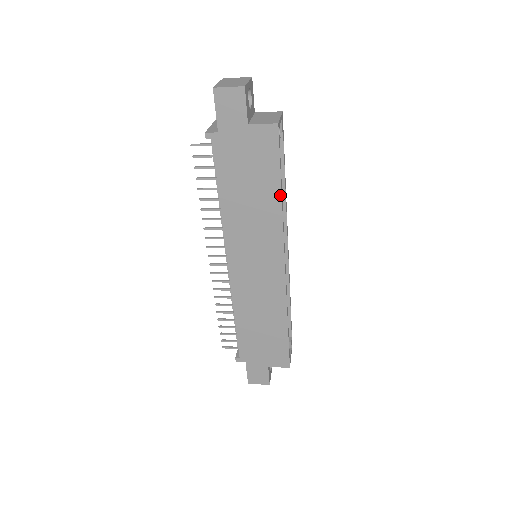
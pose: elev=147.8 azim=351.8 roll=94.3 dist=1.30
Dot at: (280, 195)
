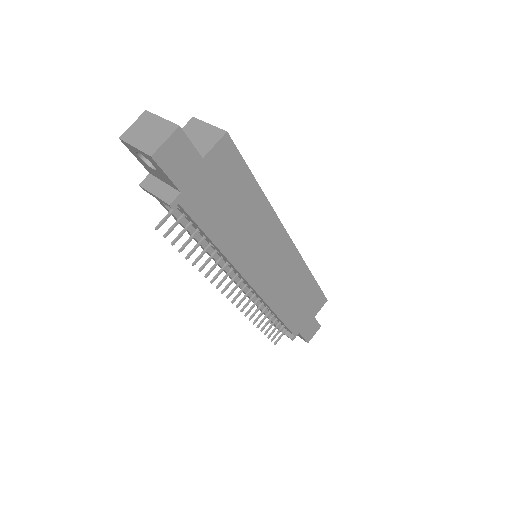
Dot at: (260, 190)
